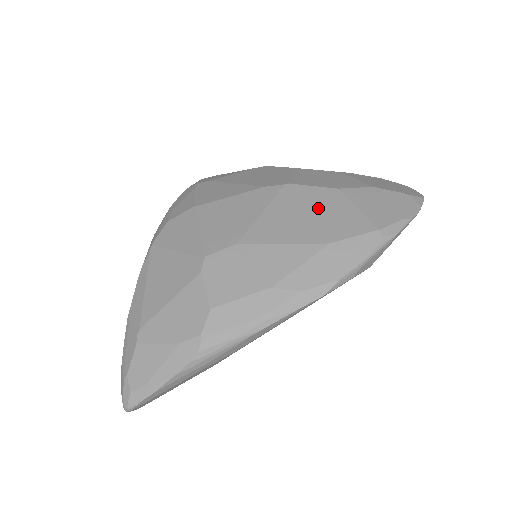
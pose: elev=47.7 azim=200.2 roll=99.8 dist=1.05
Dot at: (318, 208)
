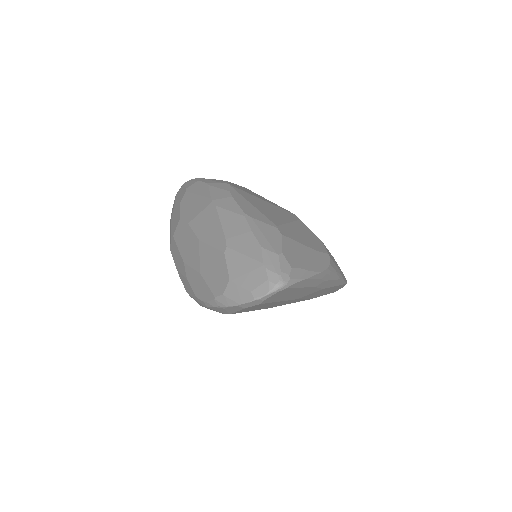
Dot at: occluded
